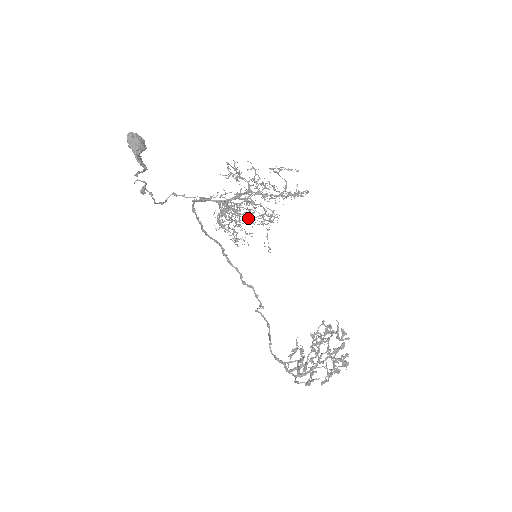
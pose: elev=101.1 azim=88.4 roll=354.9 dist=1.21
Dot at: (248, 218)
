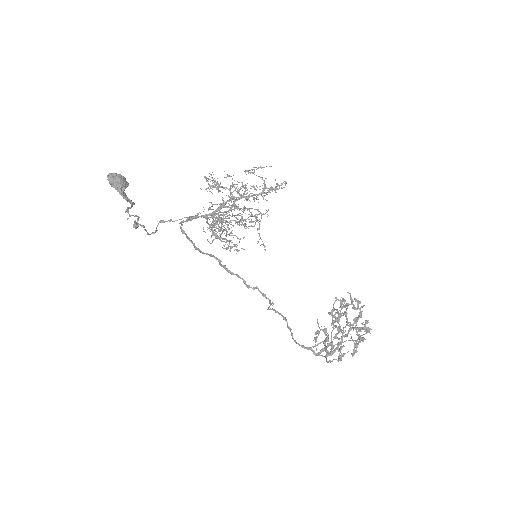
Dot at: (239, 223)
